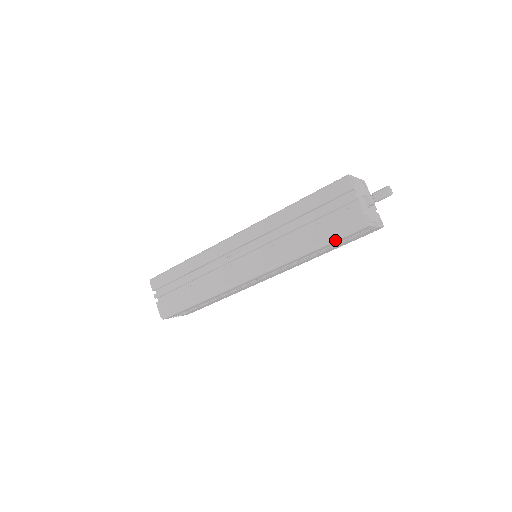
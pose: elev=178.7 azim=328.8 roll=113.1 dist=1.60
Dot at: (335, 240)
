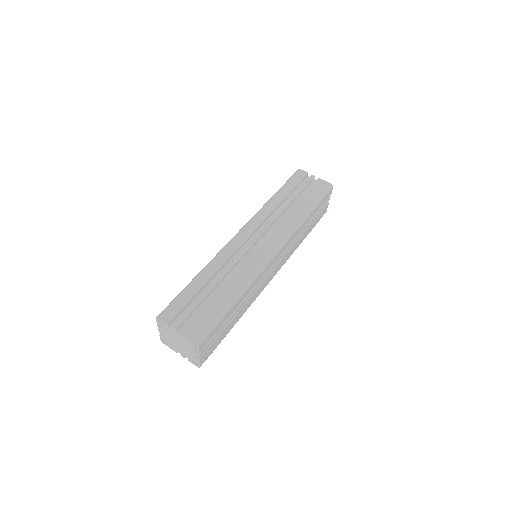
Dot at: (319, 201)
